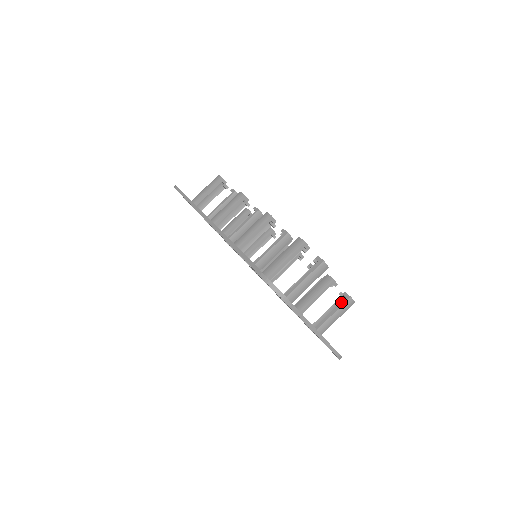
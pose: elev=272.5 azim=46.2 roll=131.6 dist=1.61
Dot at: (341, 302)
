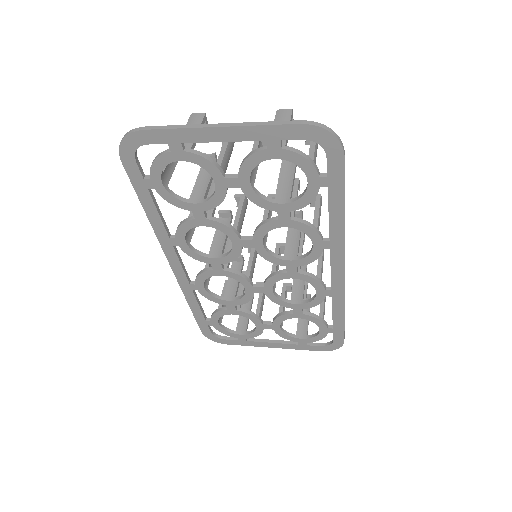
Dot at: occluded
